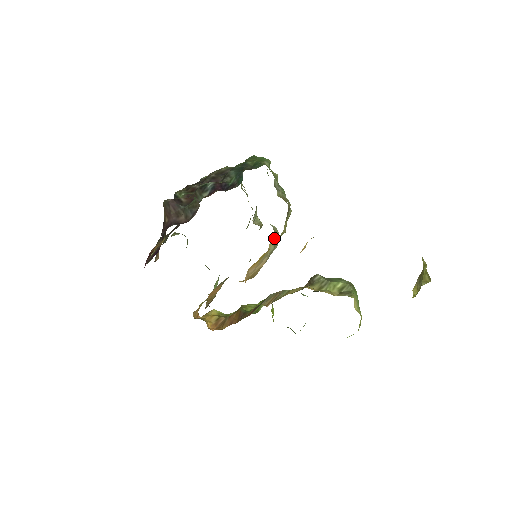
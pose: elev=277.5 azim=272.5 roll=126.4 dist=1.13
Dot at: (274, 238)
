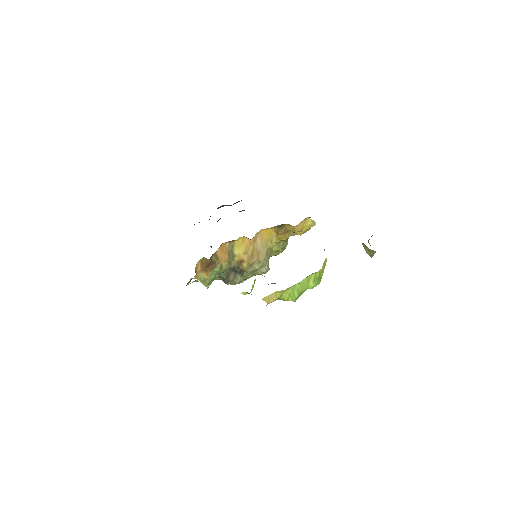
Dot at: (268, 262)
